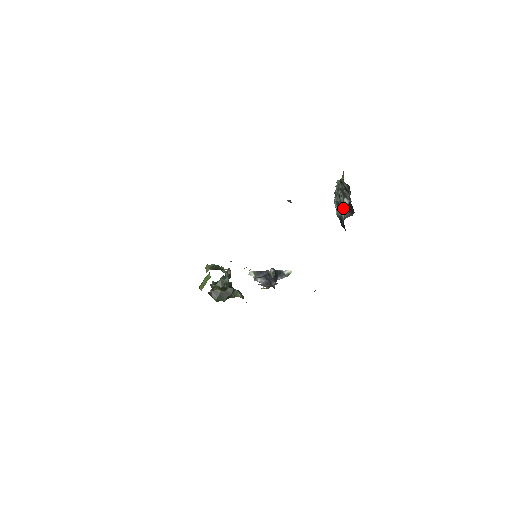
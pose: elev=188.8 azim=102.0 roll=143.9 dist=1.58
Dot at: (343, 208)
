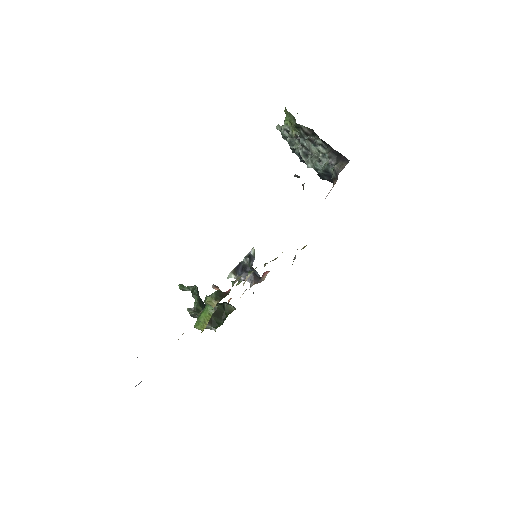
Dot at: (323, 158)
